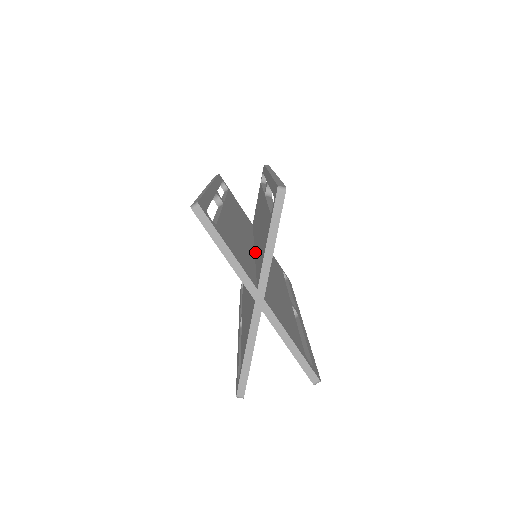
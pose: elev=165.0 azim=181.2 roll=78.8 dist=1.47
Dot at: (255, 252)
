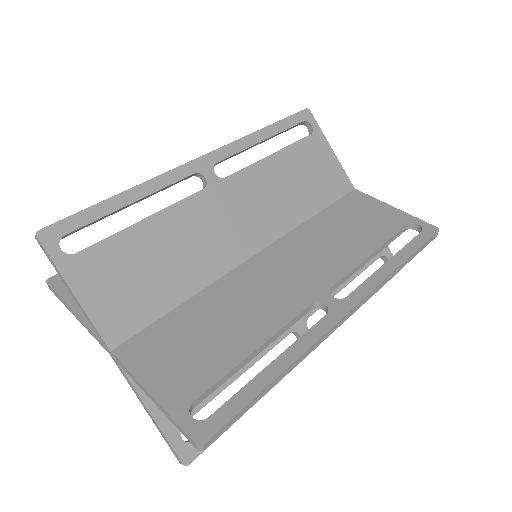
Dot at: occluded
